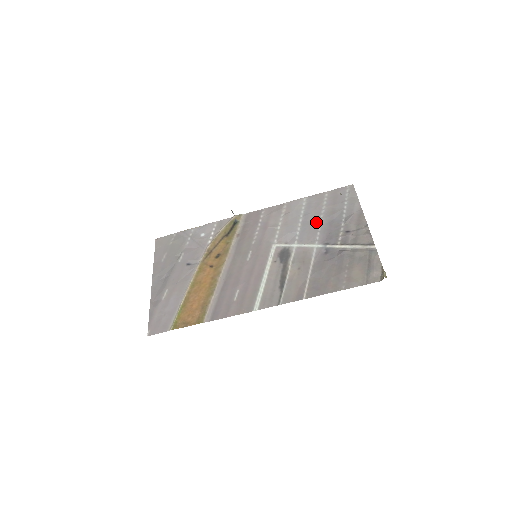
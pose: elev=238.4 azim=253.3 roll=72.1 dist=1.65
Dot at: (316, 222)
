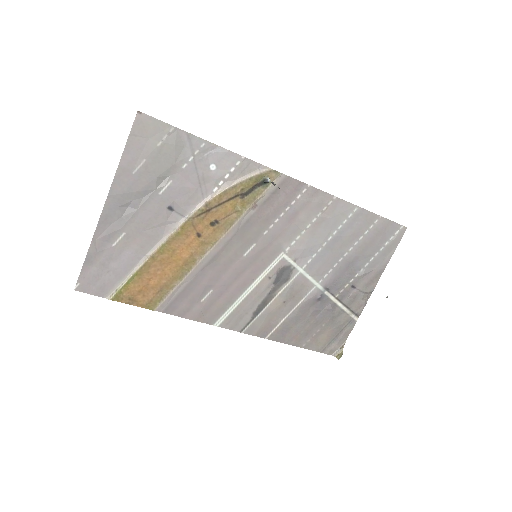
Dot at: (340, 254)
